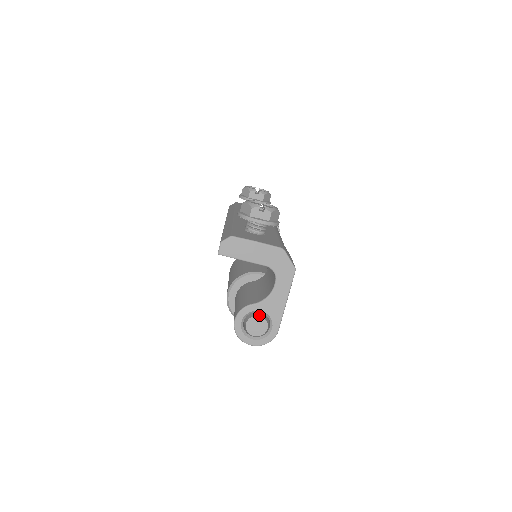
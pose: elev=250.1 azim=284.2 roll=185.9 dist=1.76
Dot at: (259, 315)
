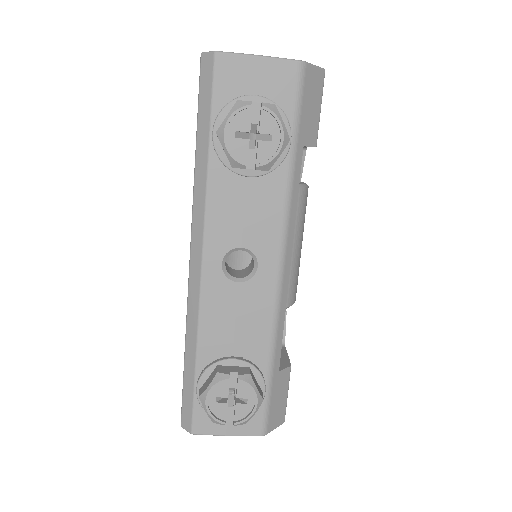
Dot at: occluded
